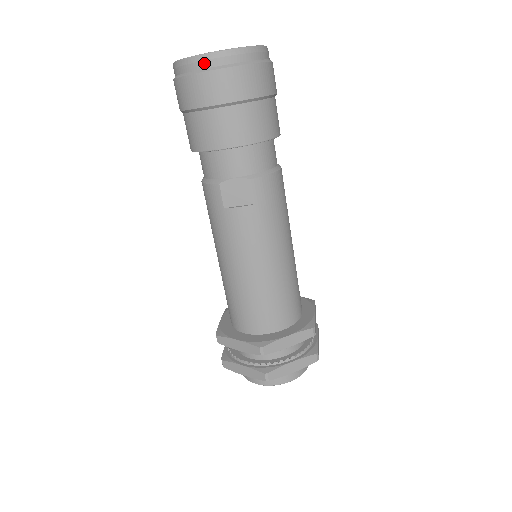
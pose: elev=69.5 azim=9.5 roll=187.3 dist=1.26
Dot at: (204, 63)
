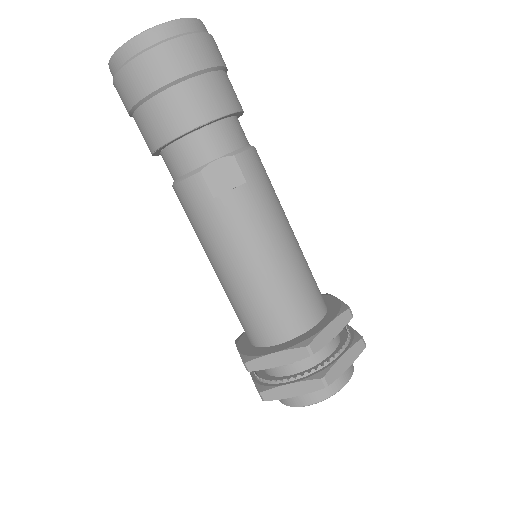
Dot at: (150, 39)
